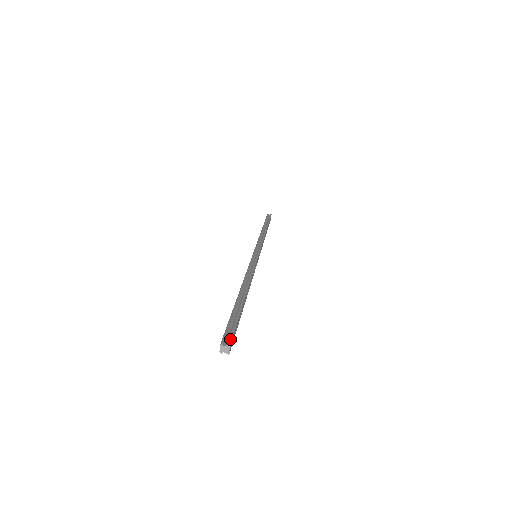
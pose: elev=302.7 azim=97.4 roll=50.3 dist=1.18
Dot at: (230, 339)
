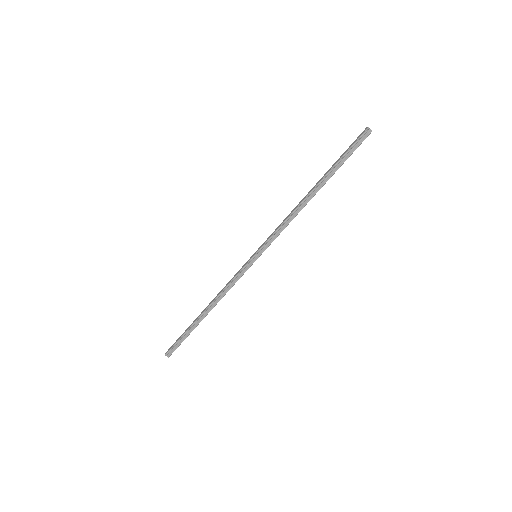
Dot at: (171, 354)
